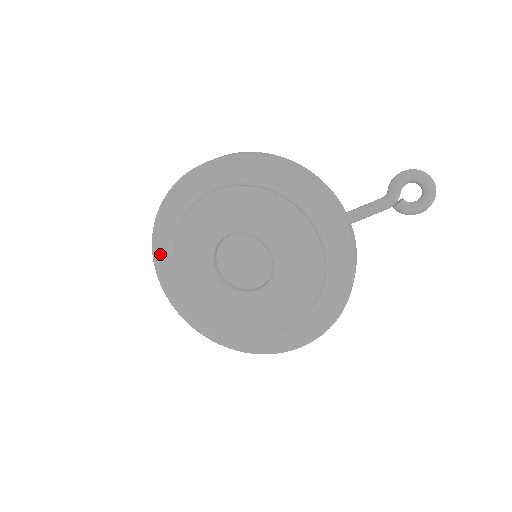
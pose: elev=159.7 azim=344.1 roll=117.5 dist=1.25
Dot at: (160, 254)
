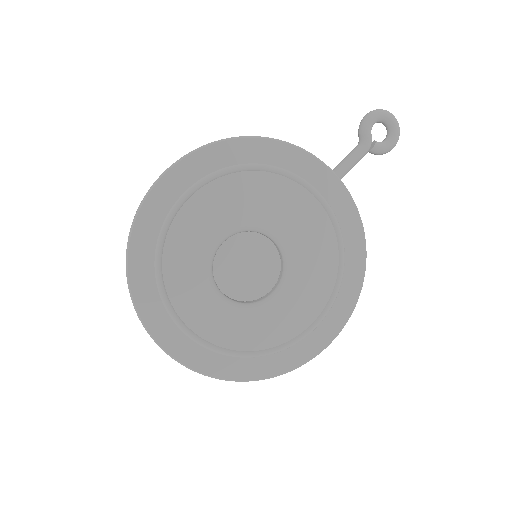
Dot at: (144, 300)
